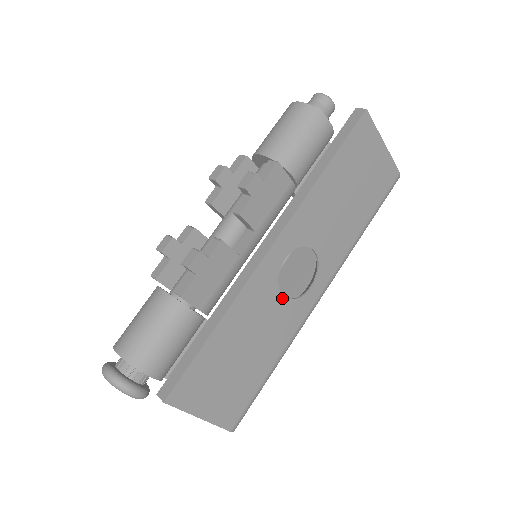
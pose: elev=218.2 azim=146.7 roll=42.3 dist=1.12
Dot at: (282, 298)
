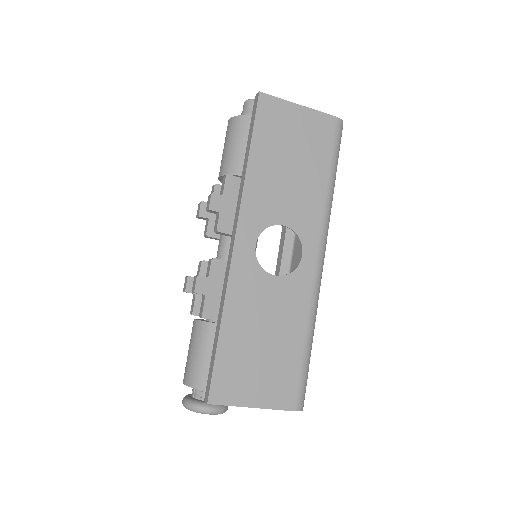
Dot at: (275, 278)
